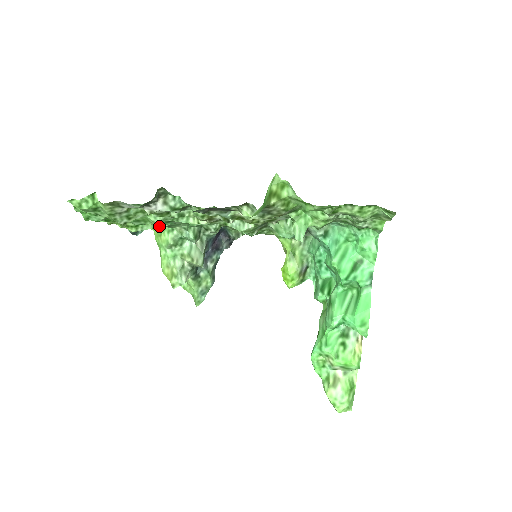
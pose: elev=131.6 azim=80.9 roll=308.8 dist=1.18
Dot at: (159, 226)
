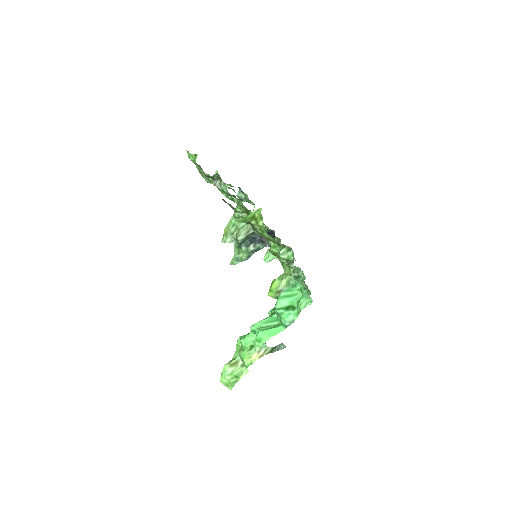
Dot at: occluded
